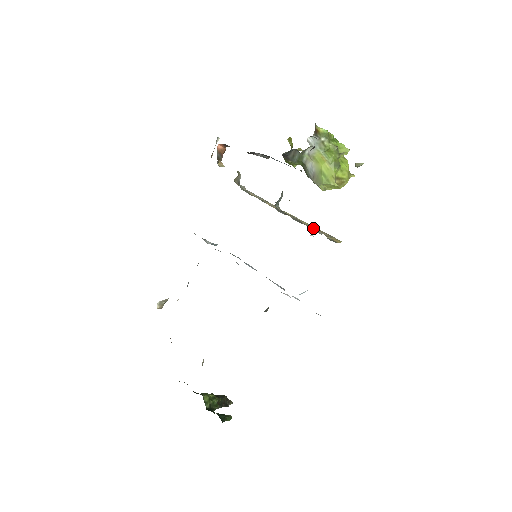
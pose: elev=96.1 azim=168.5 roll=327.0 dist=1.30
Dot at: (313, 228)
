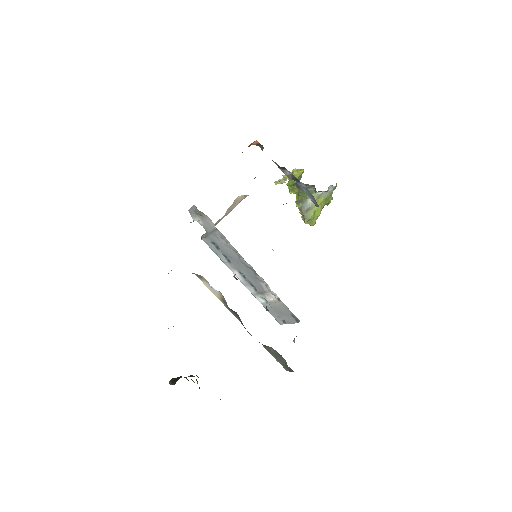
Dot at: occluded
